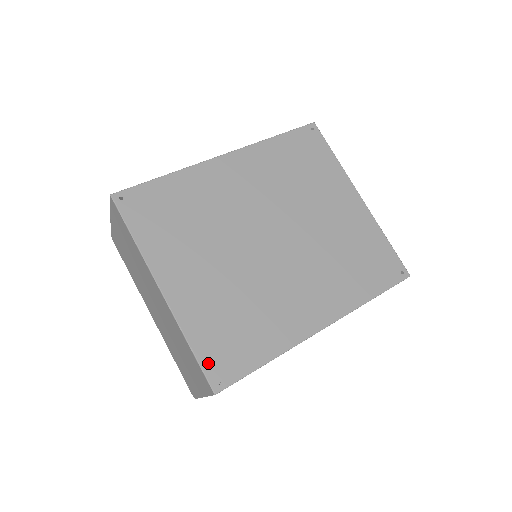
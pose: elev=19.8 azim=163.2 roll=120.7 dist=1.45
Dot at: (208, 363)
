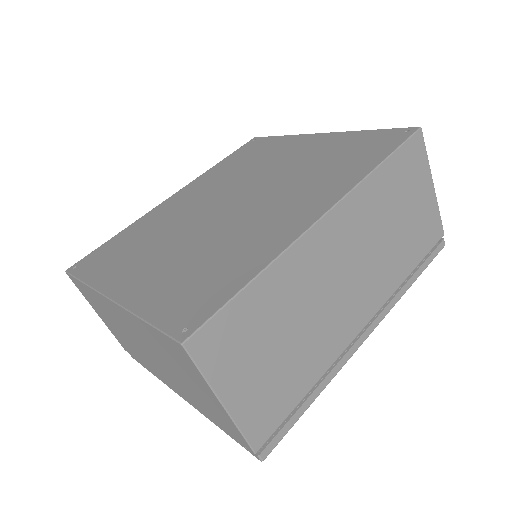
Dot at: (168, 321)
